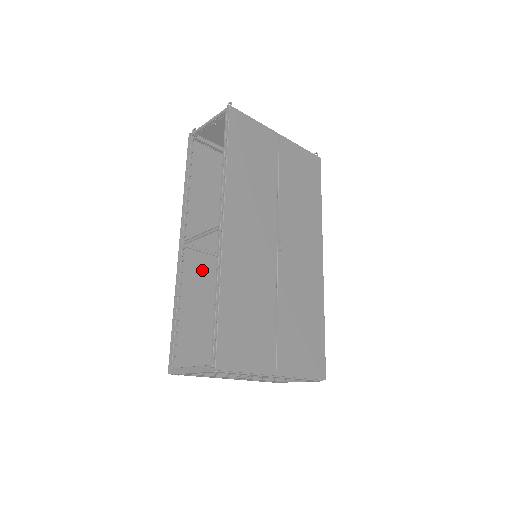
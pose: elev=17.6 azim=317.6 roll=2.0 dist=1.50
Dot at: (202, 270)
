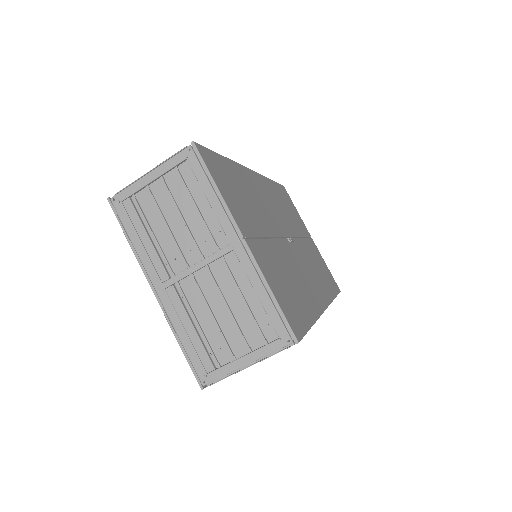
Dot at: occluded
